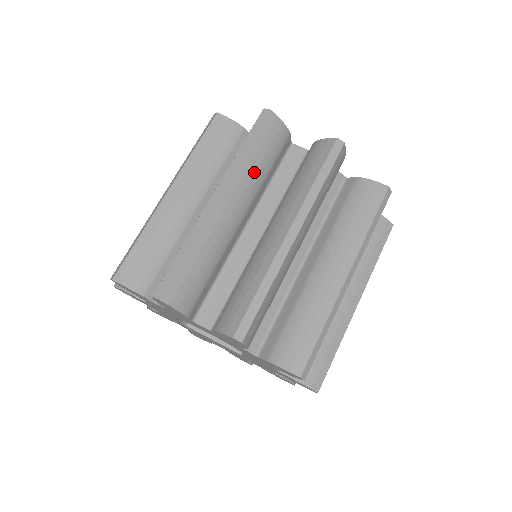
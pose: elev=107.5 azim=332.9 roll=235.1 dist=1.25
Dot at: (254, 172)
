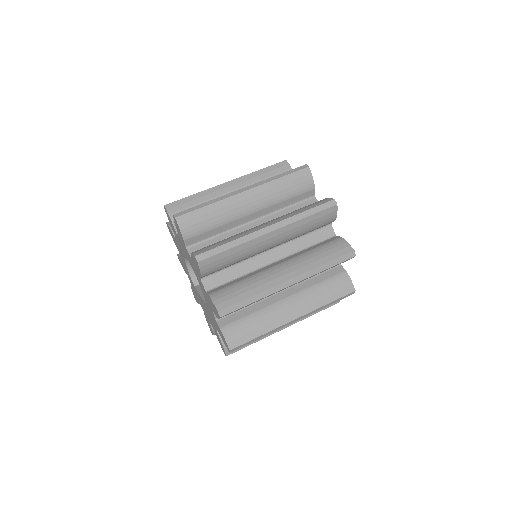
Dot at: (257, 180)
